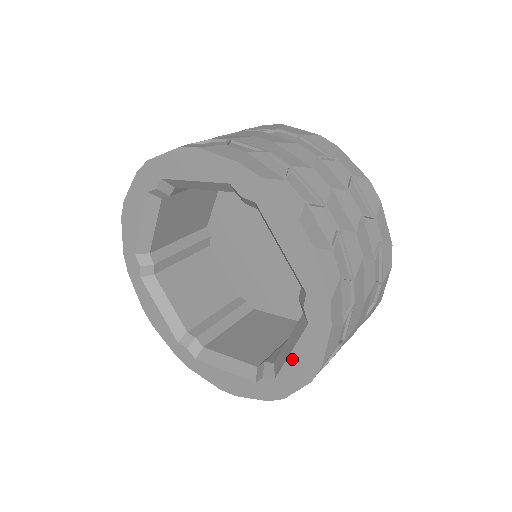
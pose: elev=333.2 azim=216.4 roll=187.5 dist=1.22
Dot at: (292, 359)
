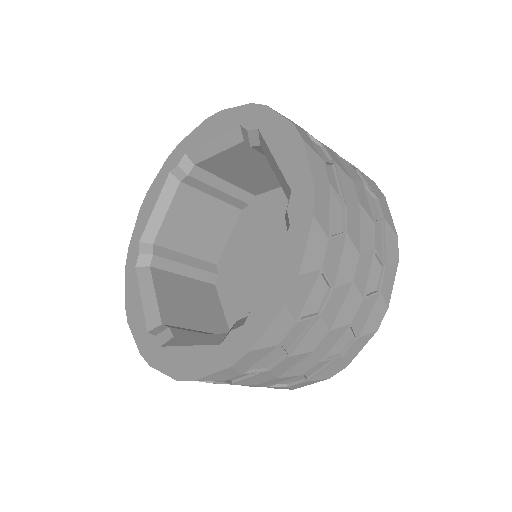
Dot at: (267, 283)
